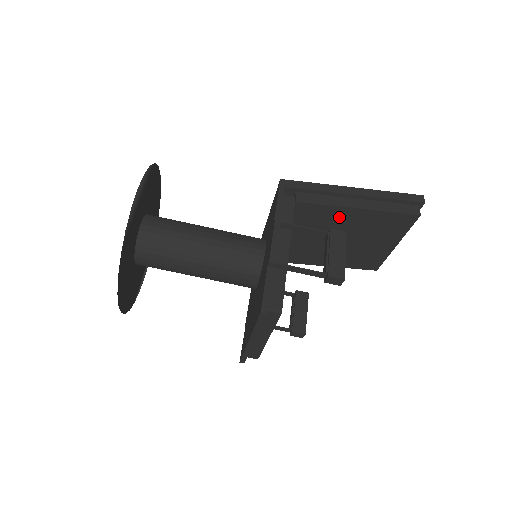
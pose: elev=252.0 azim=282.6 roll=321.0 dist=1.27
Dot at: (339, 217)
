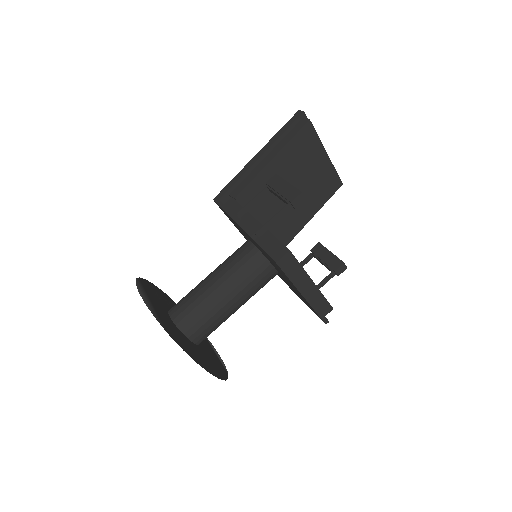
Dot at: occluded
